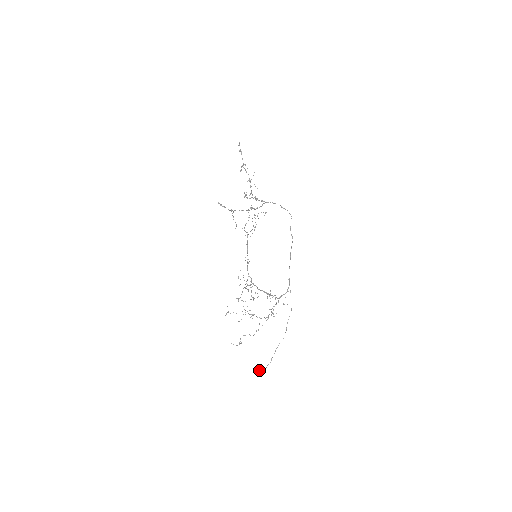
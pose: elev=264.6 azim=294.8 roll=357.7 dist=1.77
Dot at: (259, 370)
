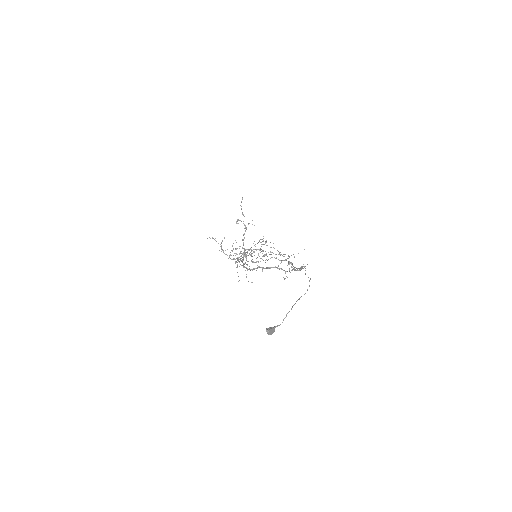
Dot at: (269, 327)
